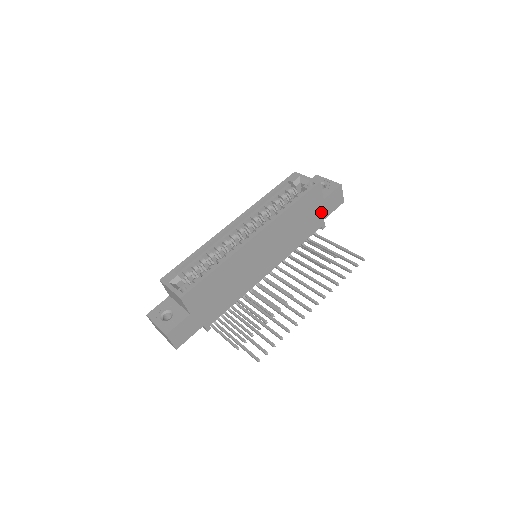
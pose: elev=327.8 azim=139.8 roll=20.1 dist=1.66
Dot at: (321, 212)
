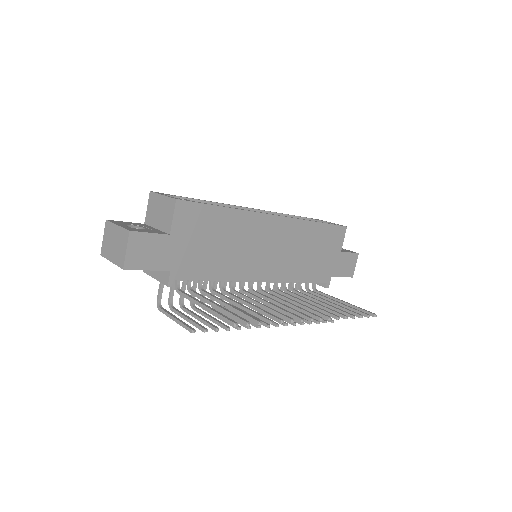
Dot at: (333, 264)
